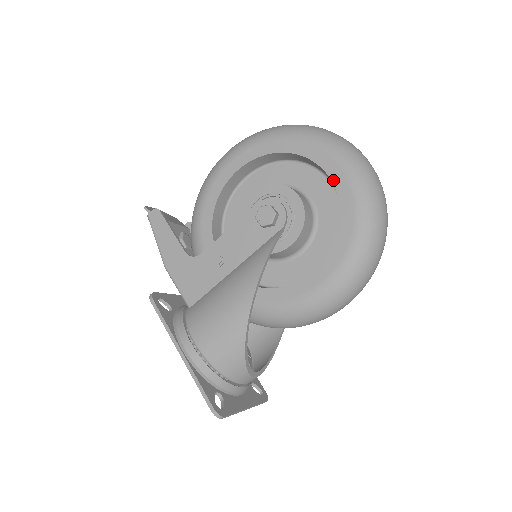
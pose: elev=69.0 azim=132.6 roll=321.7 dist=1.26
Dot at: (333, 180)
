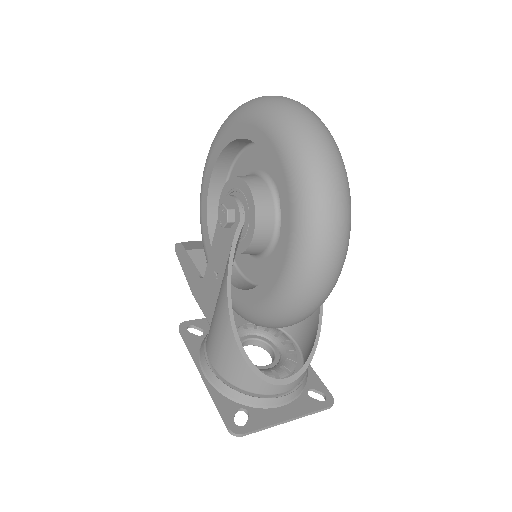
Dot at: (263, 150)
